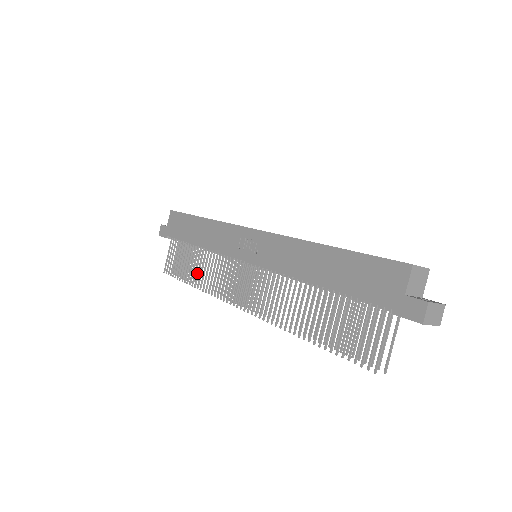
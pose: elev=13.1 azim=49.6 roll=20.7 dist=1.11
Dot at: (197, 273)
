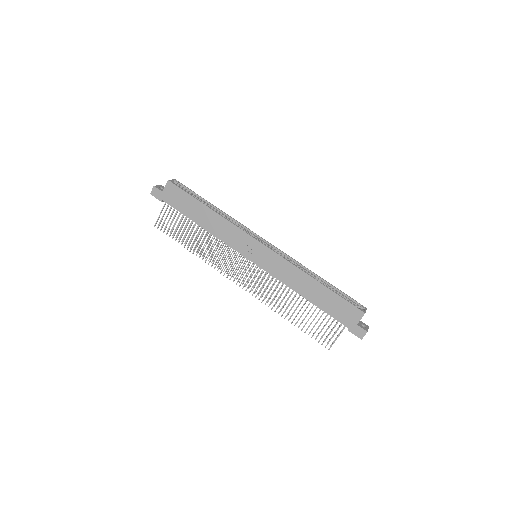
Dot at: (197, 245)
